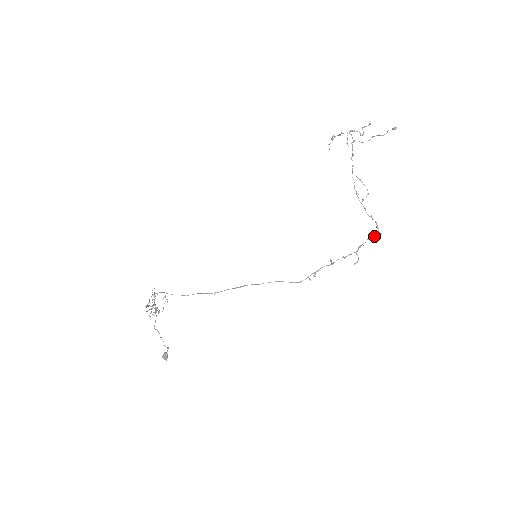
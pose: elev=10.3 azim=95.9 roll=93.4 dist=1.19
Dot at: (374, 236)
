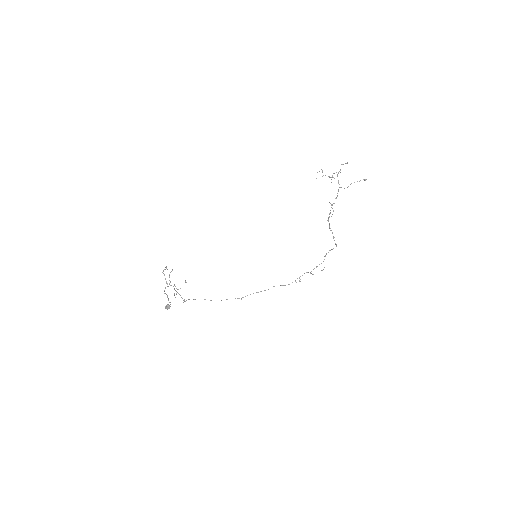
Dot at: (333, 248)
